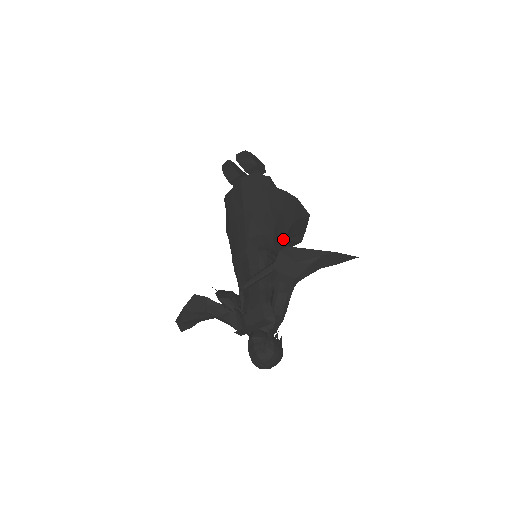
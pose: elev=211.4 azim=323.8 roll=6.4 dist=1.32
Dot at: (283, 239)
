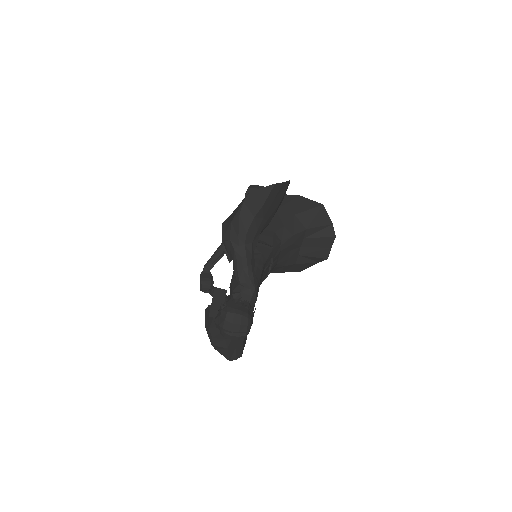
Dot at: (278, 230)
